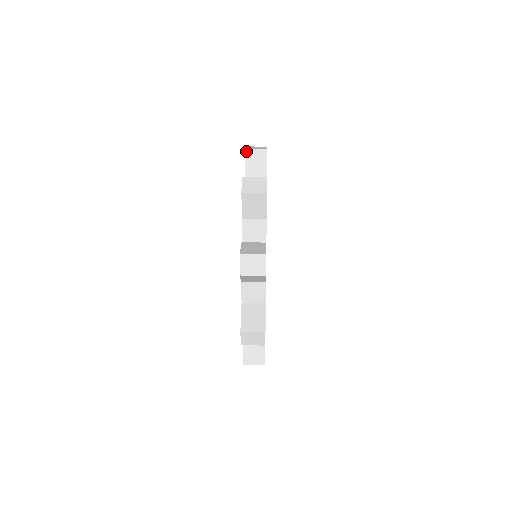
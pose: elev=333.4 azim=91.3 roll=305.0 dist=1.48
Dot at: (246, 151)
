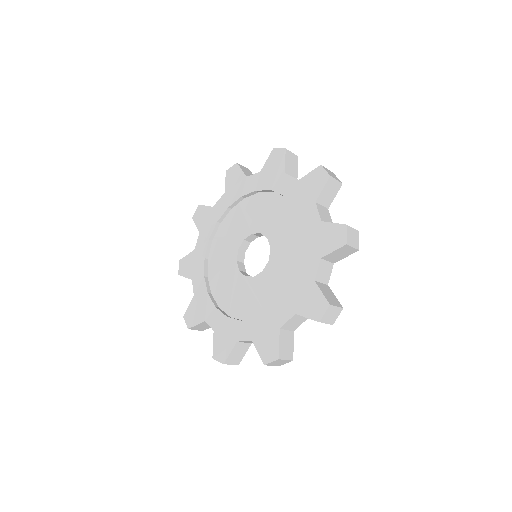
Dot at: (286, 151)
